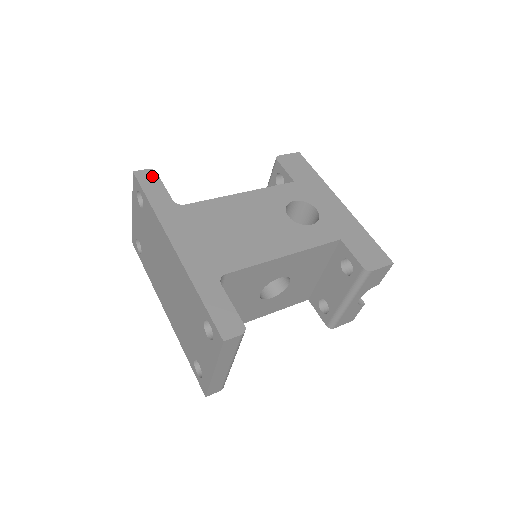
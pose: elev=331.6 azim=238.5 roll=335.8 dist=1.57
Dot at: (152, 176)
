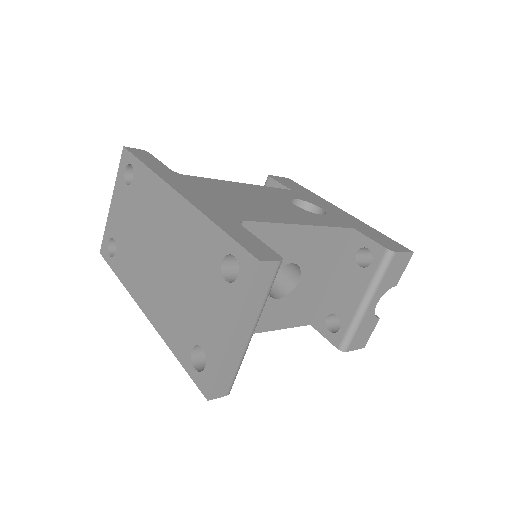
Dot at: (145, 153)
